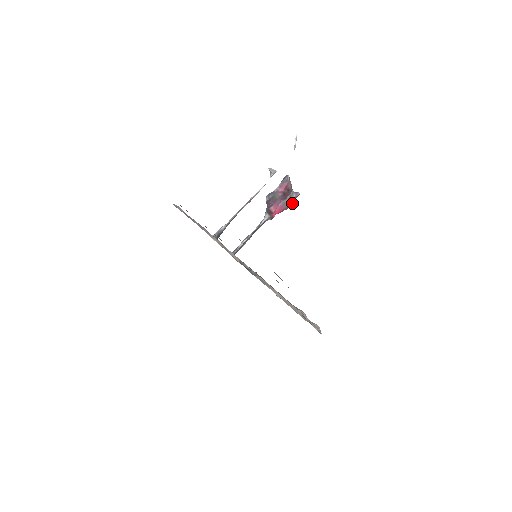
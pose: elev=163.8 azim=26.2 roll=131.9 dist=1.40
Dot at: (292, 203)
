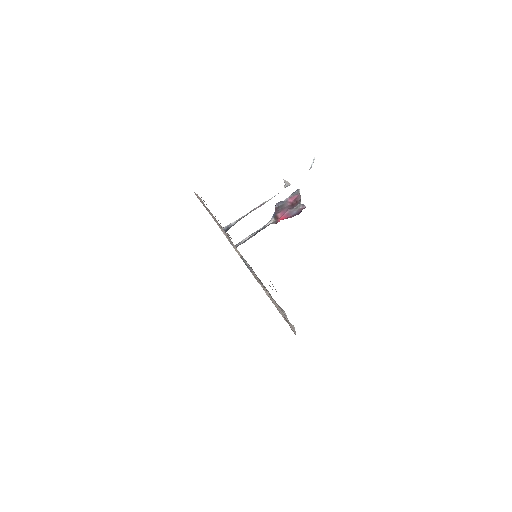
Dot at: (297, 213)
